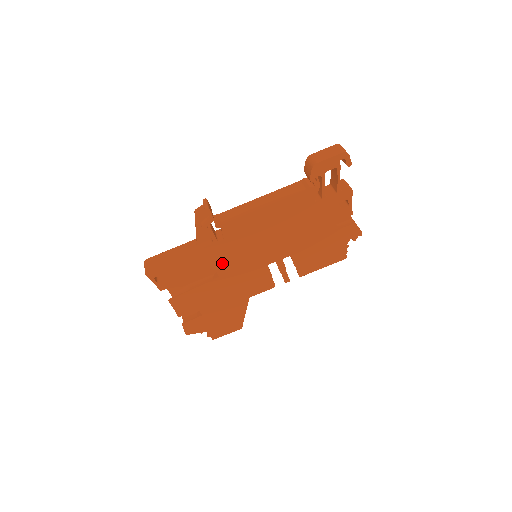
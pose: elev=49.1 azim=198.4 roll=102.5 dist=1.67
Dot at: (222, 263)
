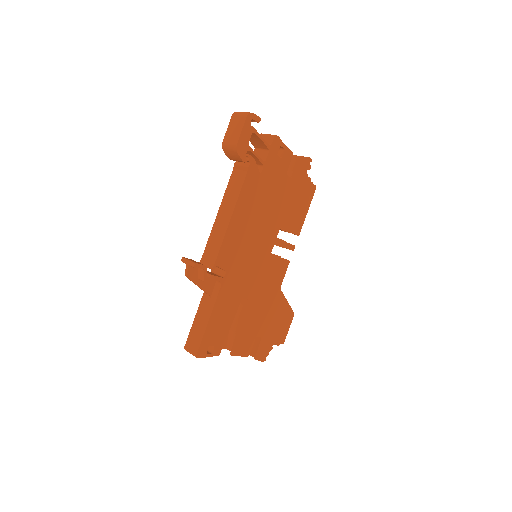
Dot at: (241, 288)
